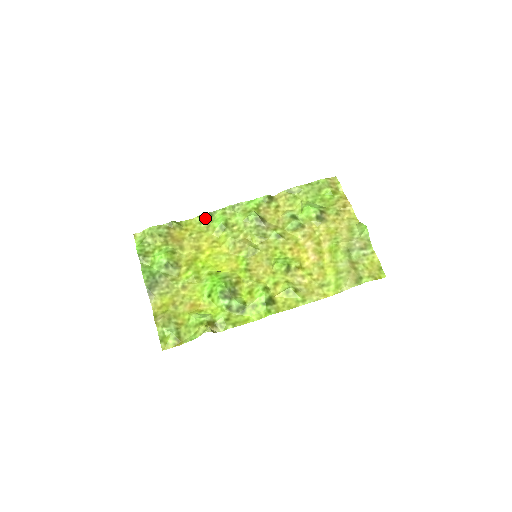
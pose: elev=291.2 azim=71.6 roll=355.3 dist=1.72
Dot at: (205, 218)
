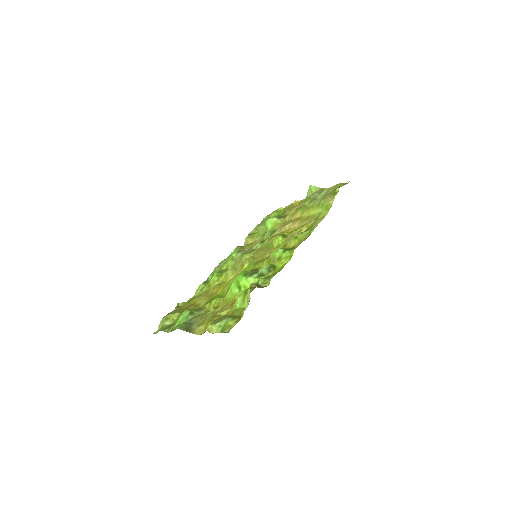
Dot at: (202, 285)
